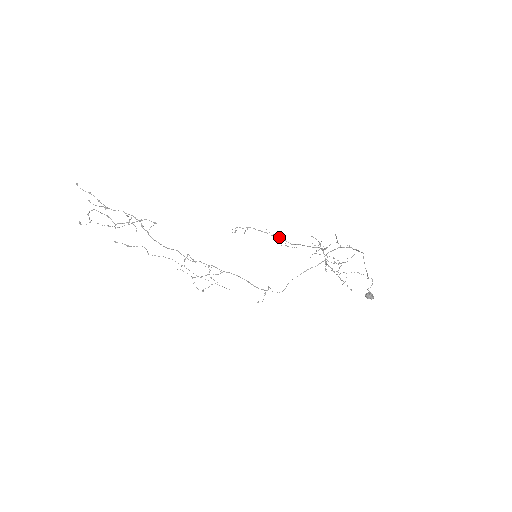
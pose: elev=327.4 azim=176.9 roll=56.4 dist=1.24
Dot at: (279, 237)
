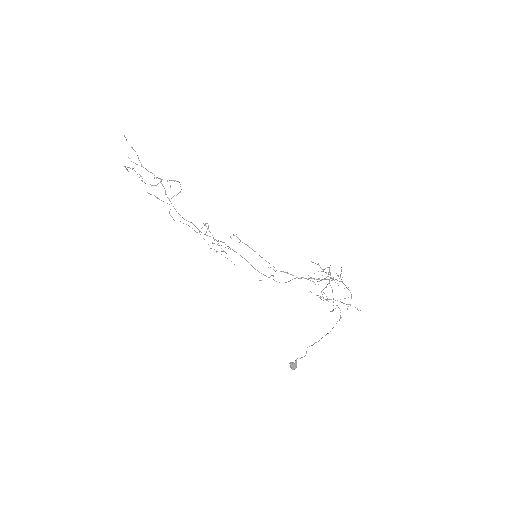
Dot at: occluded
